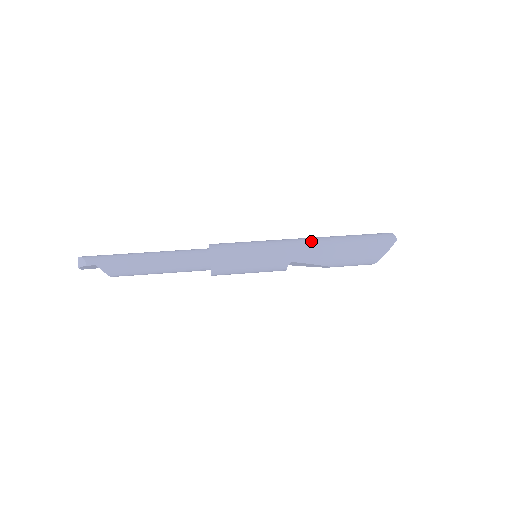
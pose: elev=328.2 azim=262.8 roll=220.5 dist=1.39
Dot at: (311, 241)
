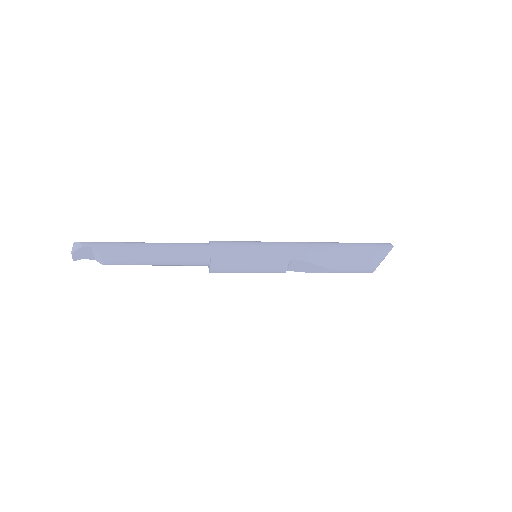
Dot at: (311, 242)
